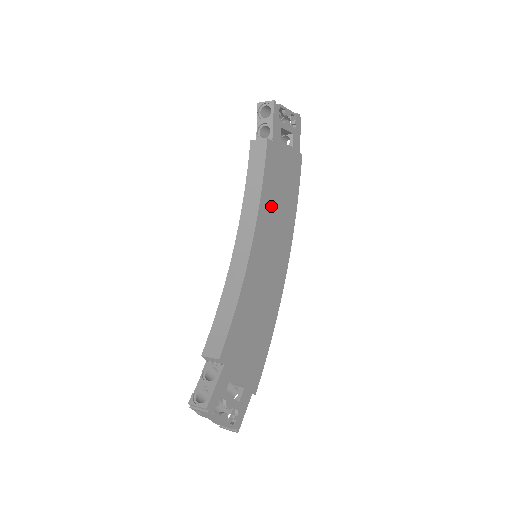
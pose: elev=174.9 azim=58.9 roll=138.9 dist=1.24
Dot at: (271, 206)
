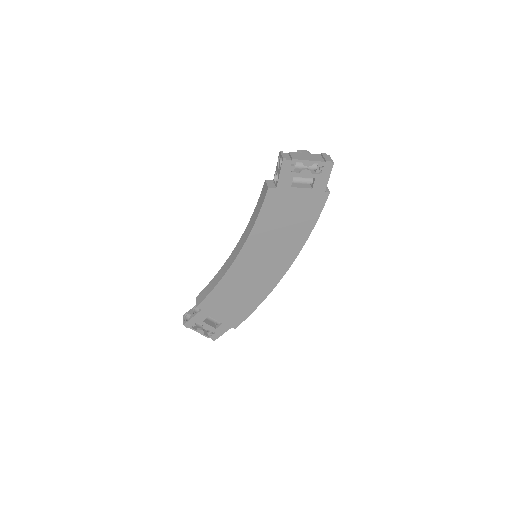
Dot at: (269, 232)
